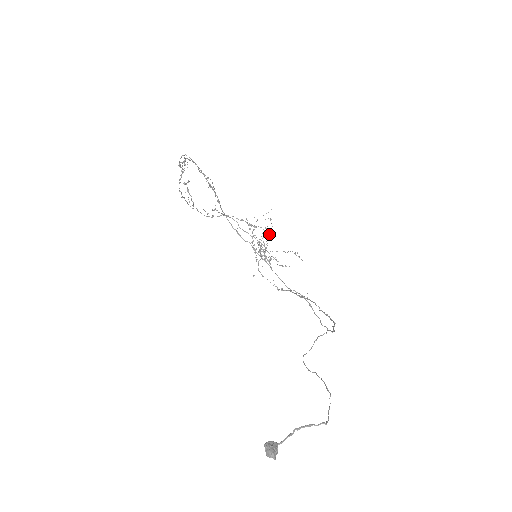
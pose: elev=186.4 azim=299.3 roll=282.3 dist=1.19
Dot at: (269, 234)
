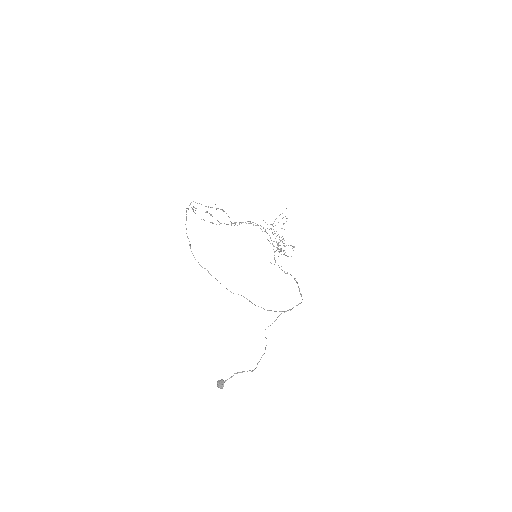
Dot at: occluded
